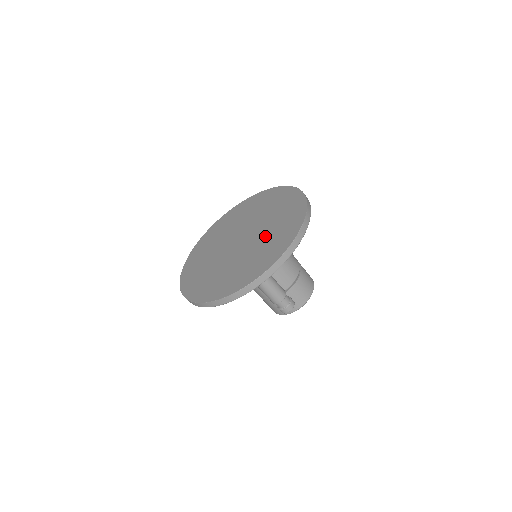
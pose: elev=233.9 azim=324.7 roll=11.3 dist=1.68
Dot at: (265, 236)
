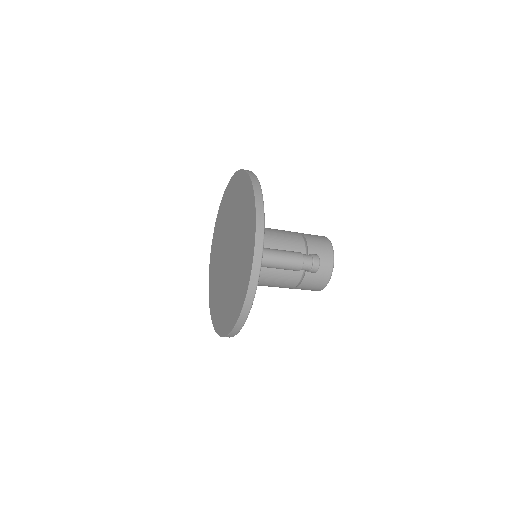
Dot at: (238, 225)
